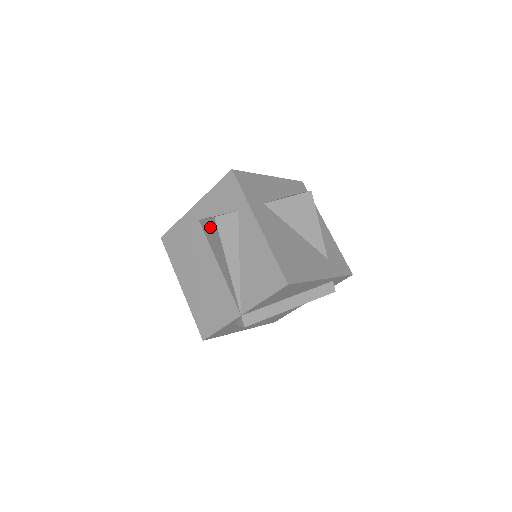
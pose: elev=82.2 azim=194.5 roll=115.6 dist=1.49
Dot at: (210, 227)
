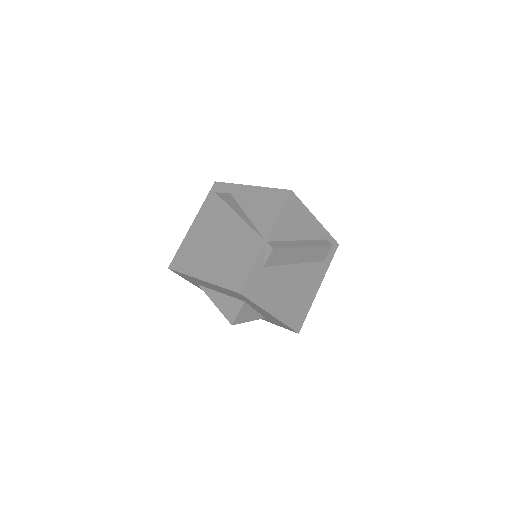
Dot at: (213, 210)
